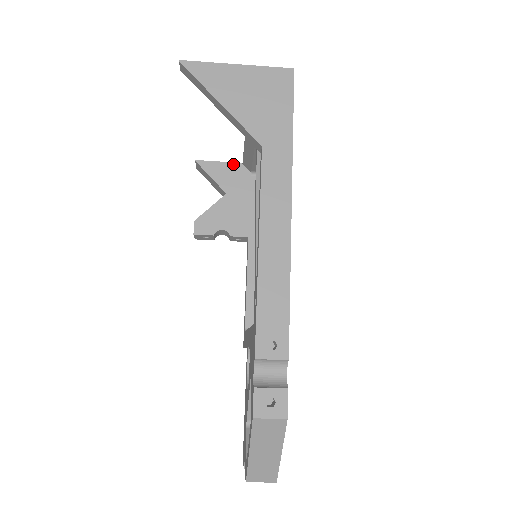
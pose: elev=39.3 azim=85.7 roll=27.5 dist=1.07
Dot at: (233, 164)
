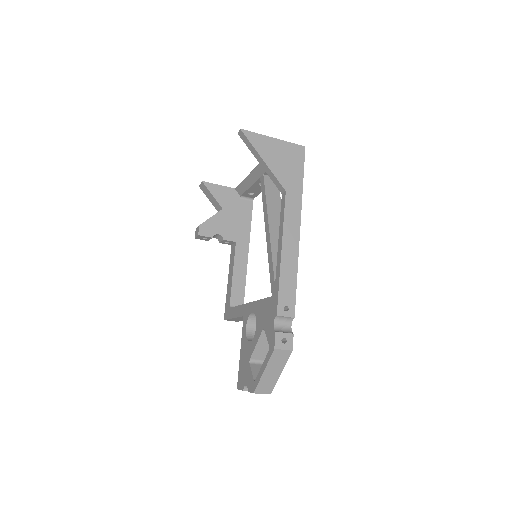
Dot at: (229, 188)
